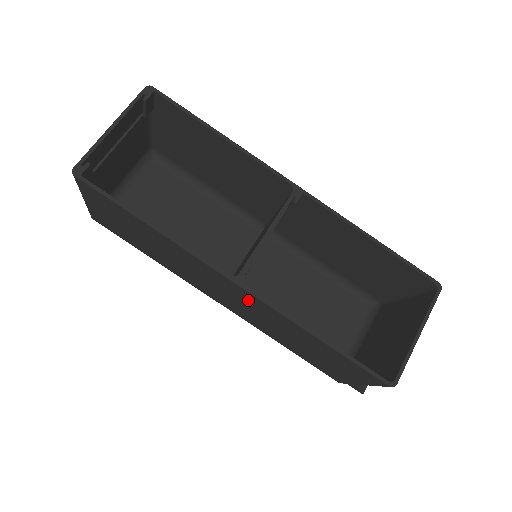
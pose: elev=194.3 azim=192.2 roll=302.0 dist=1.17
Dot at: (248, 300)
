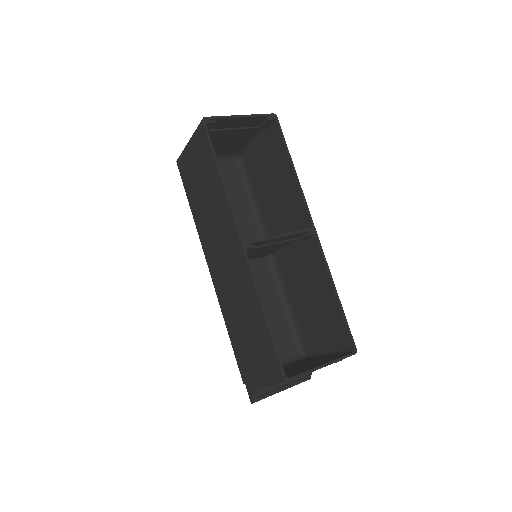
Dot at: (238, 265)
